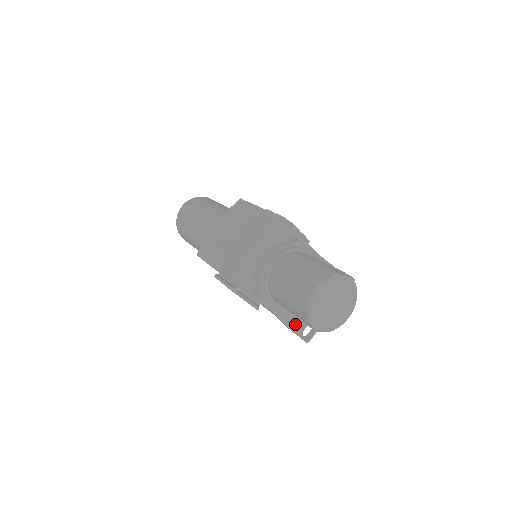
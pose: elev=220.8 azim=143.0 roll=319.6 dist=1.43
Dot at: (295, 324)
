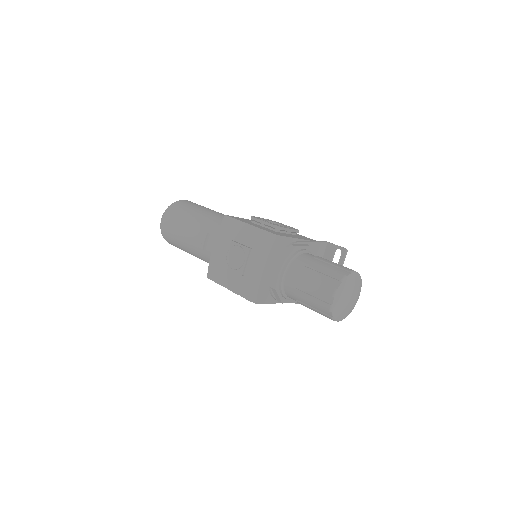
Dot at: occluded
